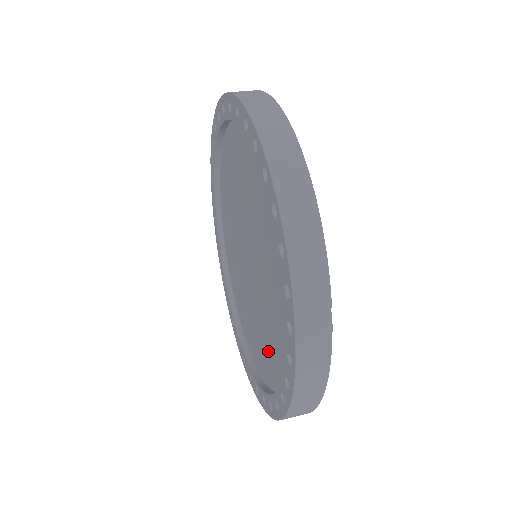
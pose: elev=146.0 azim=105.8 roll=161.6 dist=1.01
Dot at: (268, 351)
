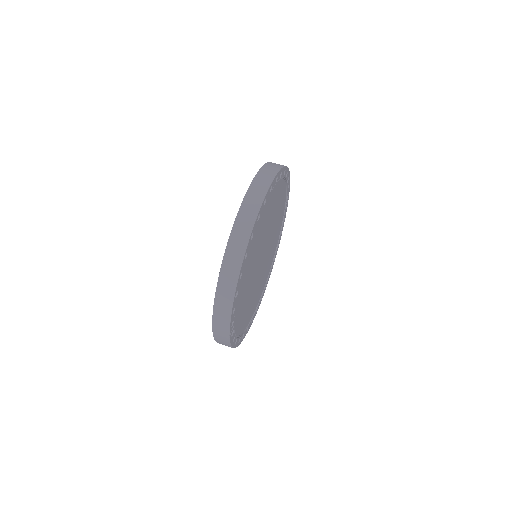
Dot at: occluded
